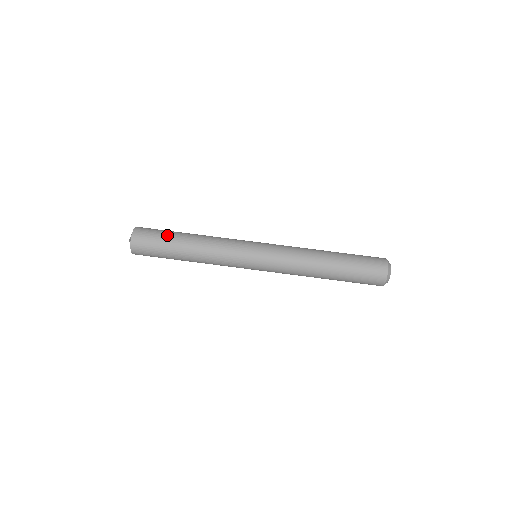
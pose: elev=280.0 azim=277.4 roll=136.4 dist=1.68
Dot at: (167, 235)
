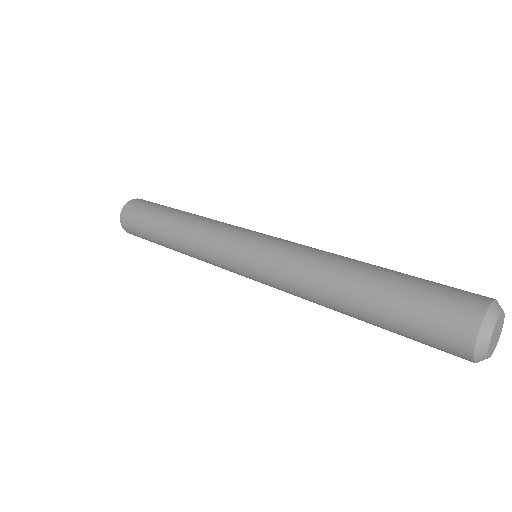
Dot at: occluded
